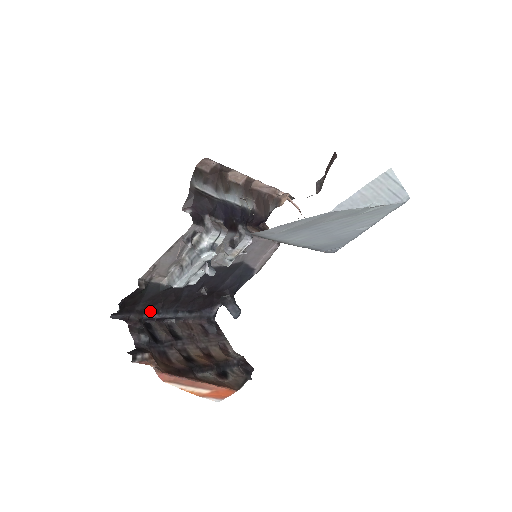
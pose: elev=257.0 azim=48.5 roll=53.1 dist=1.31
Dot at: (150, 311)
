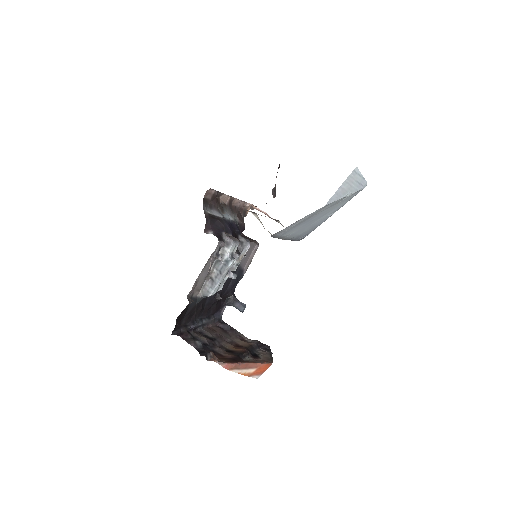
Dot at: (189, 323)
